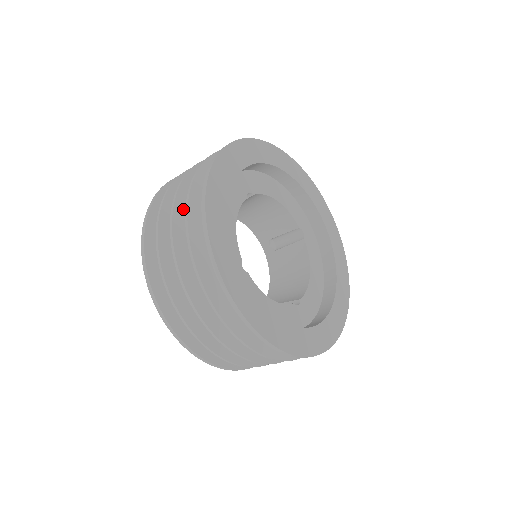
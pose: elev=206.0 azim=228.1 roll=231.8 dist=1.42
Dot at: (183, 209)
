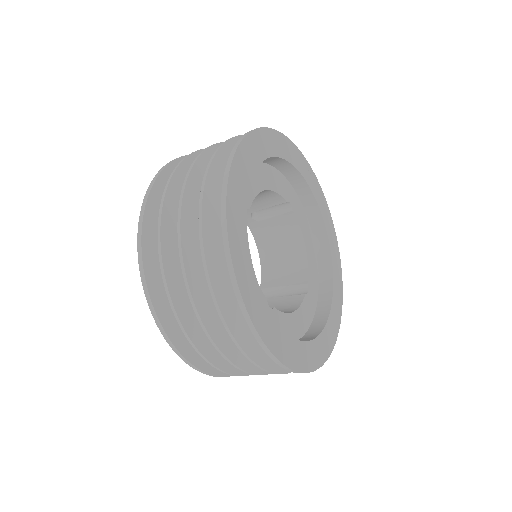
Dot at: (197, 279)
